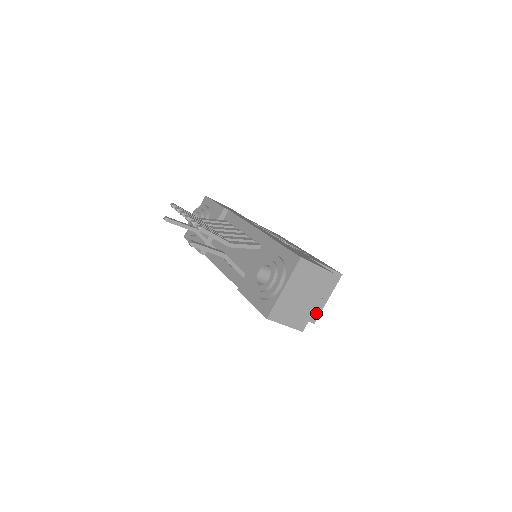
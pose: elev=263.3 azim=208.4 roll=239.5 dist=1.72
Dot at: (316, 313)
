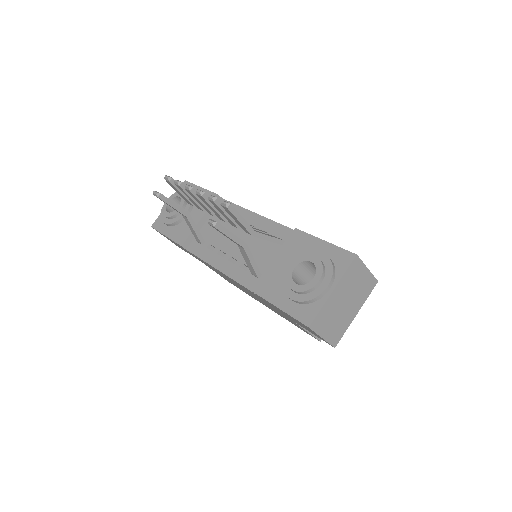
Dot at: occluded
